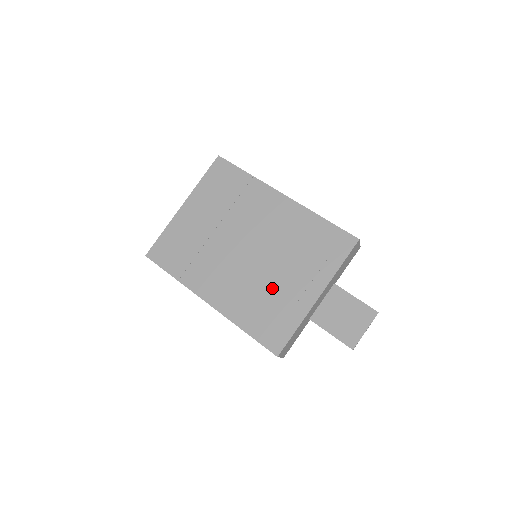
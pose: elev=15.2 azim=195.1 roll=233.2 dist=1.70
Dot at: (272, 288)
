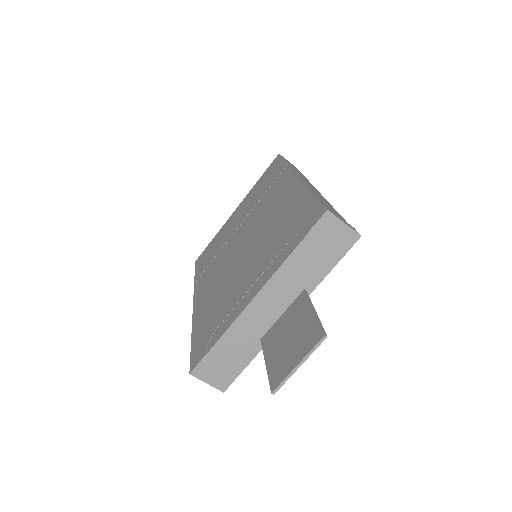
Dot at: (232, 286)
